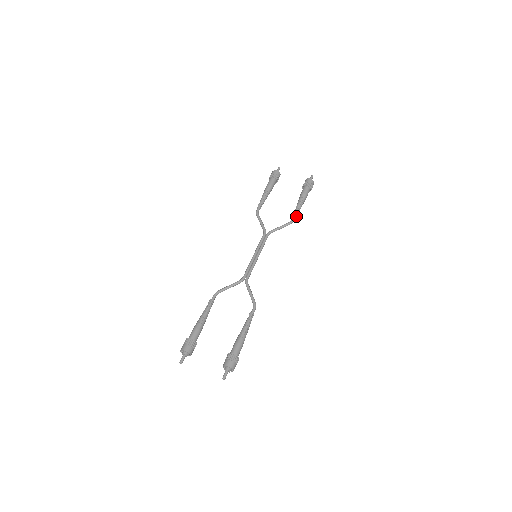
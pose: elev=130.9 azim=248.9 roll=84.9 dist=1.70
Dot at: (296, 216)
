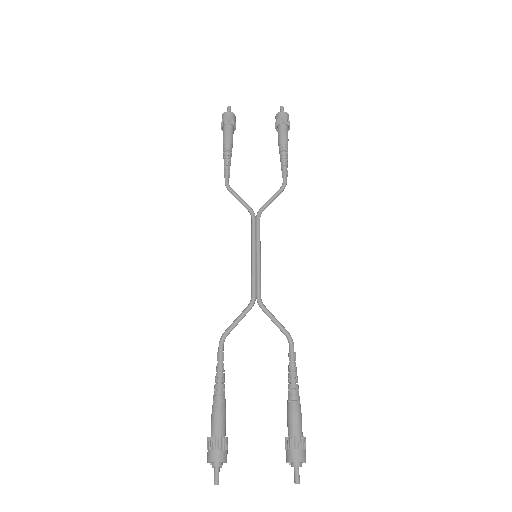
Dot at: (287, 175)
